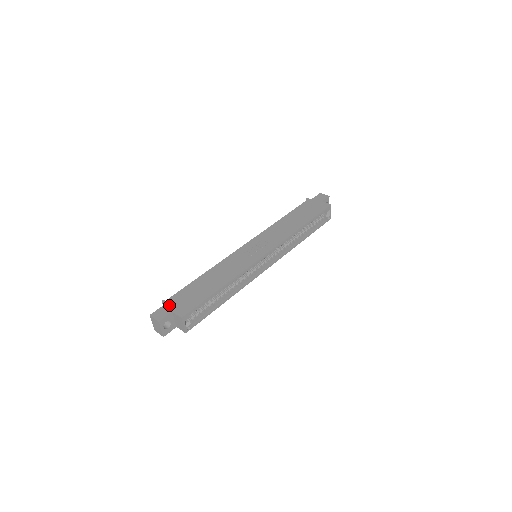
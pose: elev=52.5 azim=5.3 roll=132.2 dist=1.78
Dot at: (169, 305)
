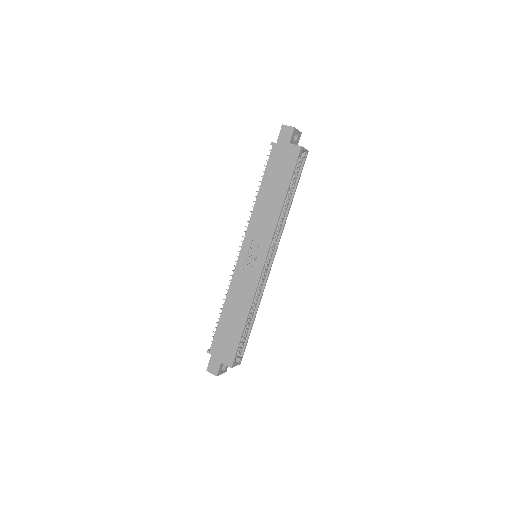
Dot at: (215, 356)
